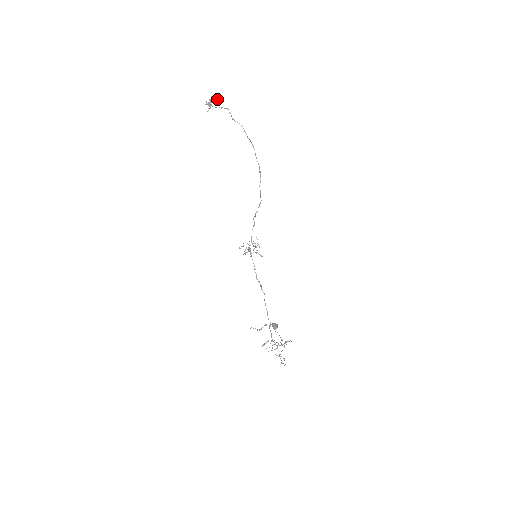
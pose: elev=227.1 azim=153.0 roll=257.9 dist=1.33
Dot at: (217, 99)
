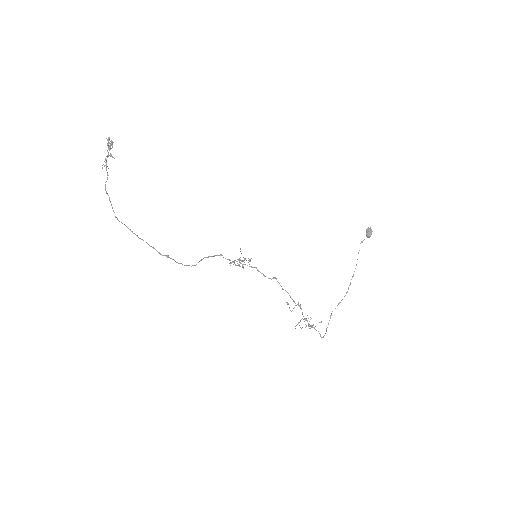
Dot at: (110, 143)
